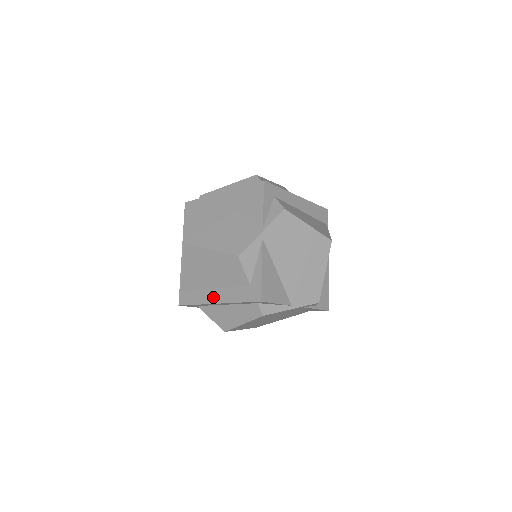
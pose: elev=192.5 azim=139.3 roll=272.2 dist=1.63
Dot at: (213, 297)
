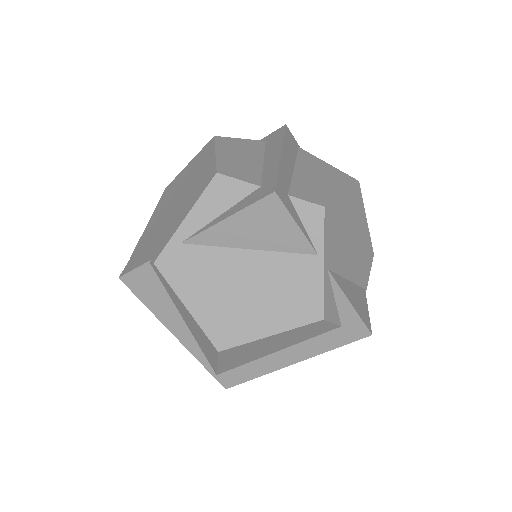
Dot at: (283, 361)
